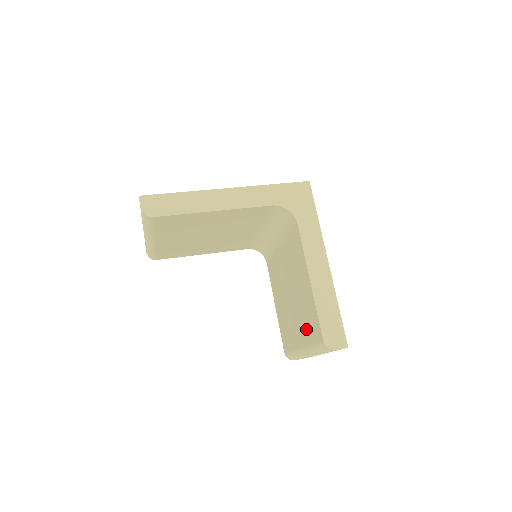
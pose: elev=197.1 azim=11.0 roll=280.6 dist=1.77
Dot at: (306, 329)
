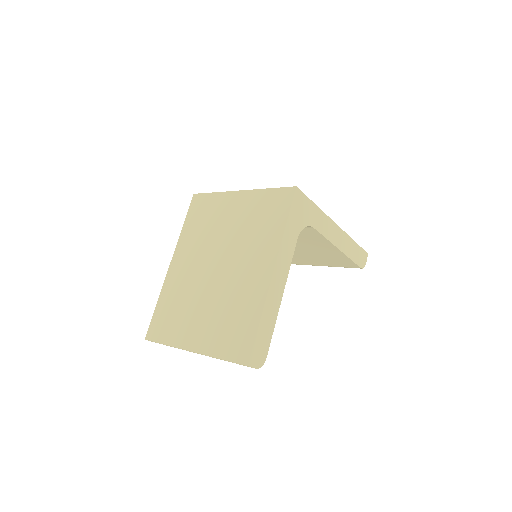
Dot at: (325, 262)
